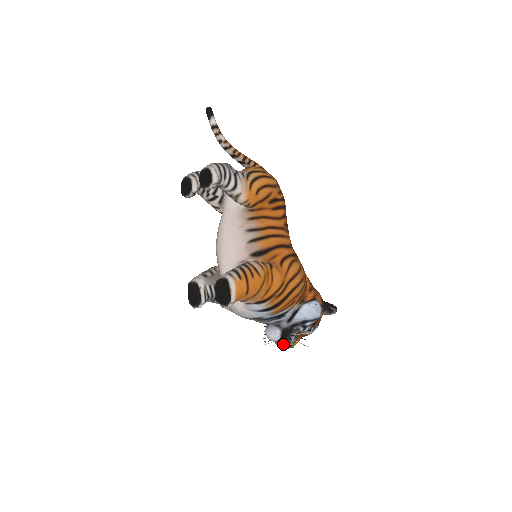
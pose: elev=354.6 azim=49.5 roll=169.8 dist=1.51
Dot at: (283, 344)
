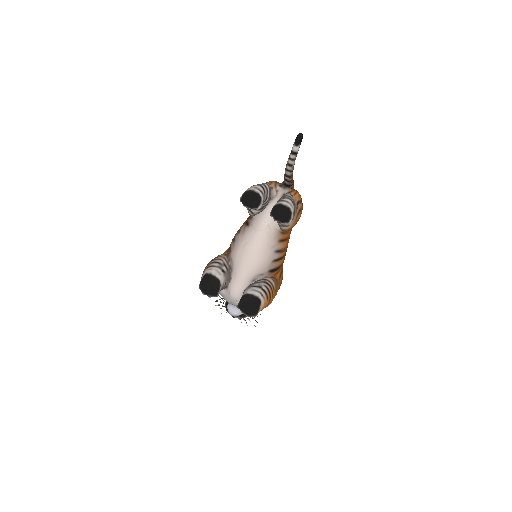
Dot at: (236, 317)
